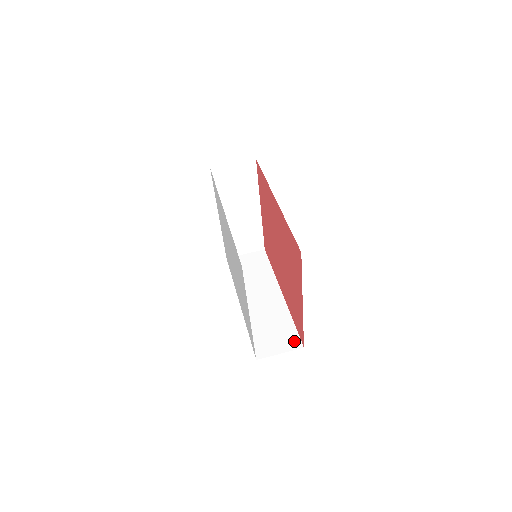
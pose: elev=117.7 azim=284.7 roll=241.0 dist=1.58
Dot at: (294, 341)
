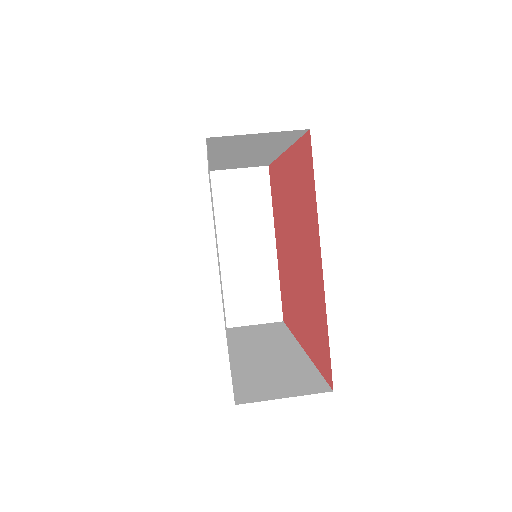
Dot at: (315, 385)
